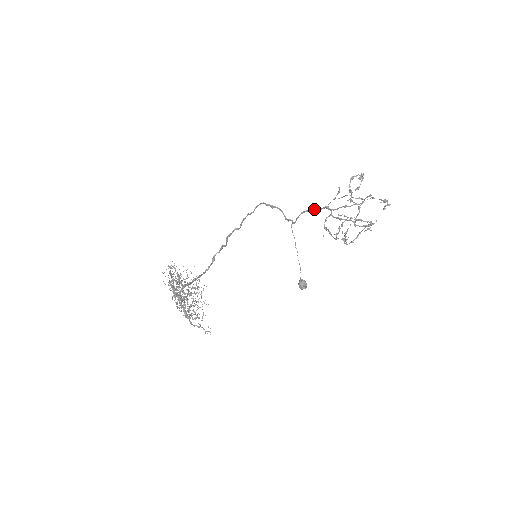
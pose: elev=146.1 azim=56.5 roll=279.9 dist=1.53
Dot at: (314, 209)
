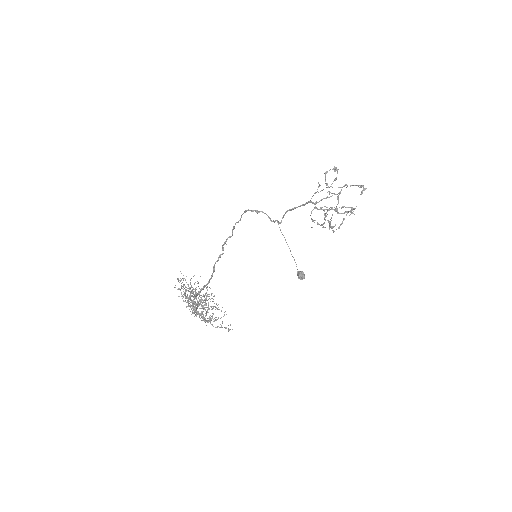
Dot at: (298, 206)
